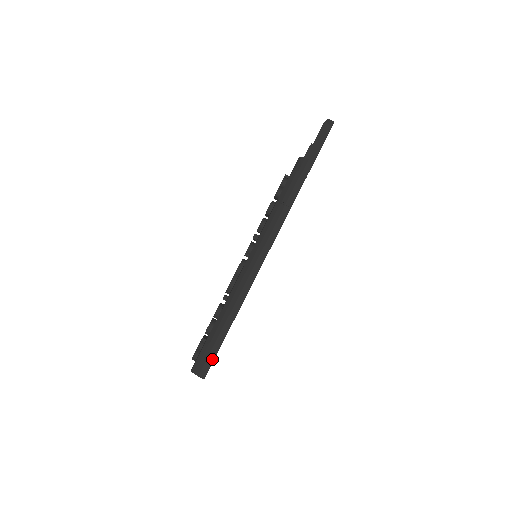
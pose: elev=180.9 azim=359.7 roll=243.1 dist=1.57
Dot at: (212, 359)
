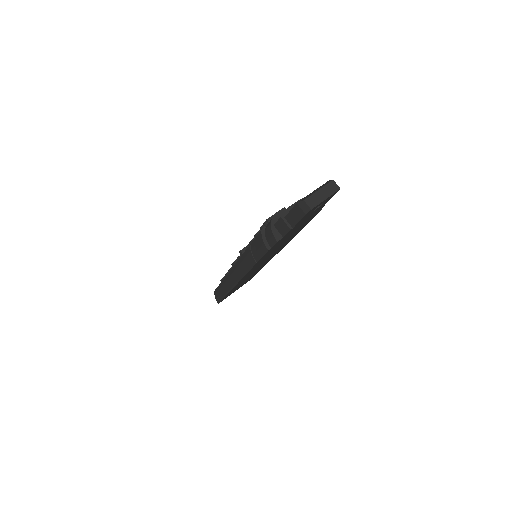
Dot at: (220, 299)
